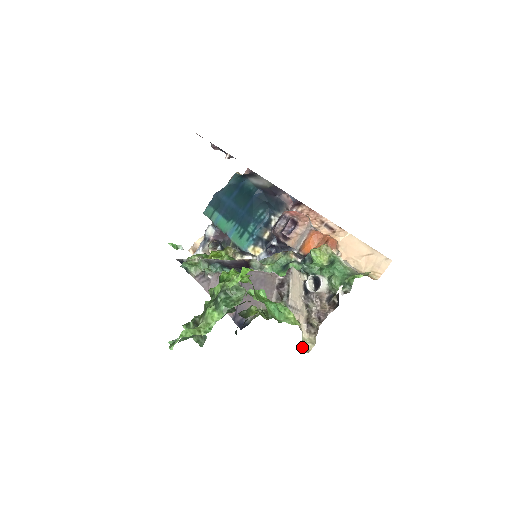
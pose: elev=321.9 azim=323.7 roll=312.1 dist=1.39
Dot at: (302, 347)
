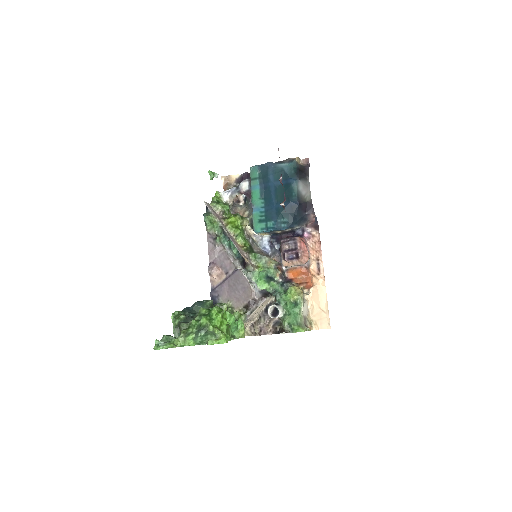
Dot at: occluded
